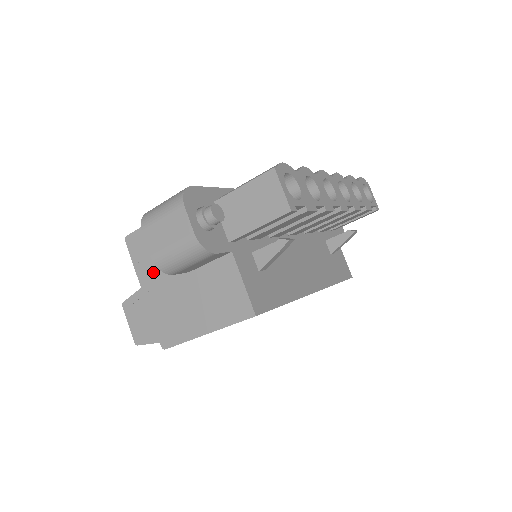
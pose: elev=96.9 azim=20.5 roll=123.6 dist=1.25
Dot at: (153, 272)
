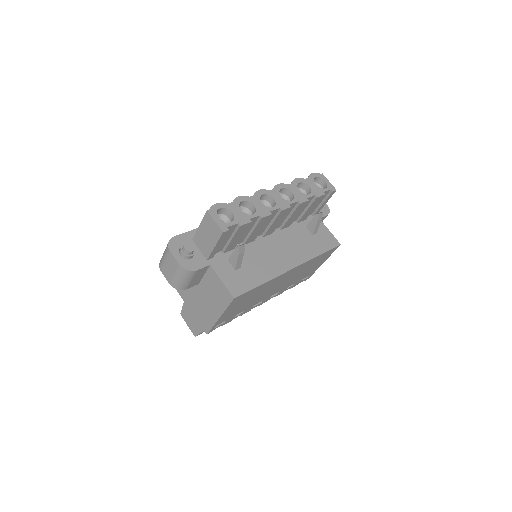
Dot at: (185, 290)
